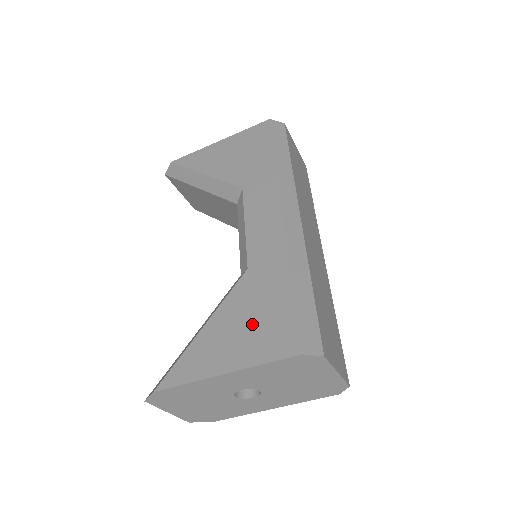
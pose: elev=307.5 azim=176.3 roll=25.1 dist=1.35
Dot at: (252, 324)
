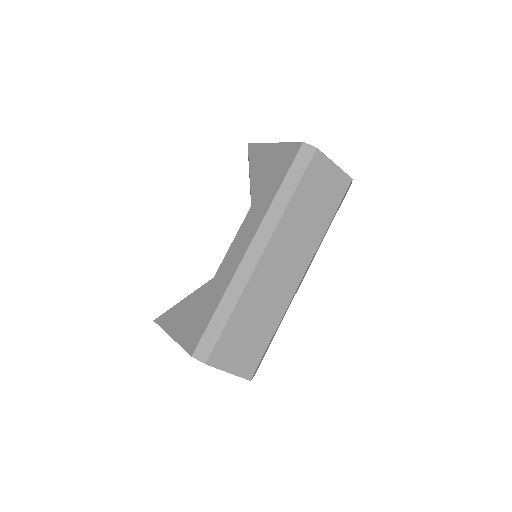
Dot at: (192, 318)
